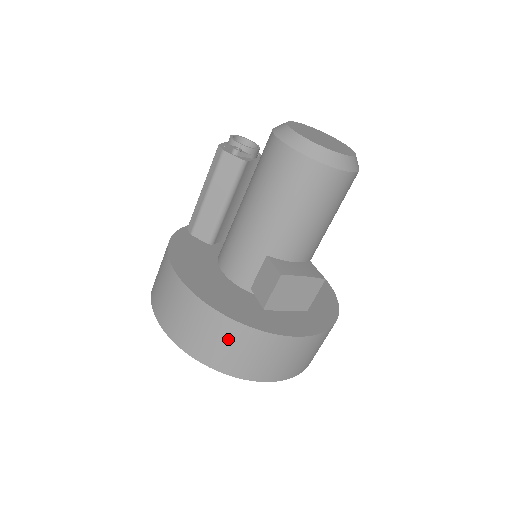
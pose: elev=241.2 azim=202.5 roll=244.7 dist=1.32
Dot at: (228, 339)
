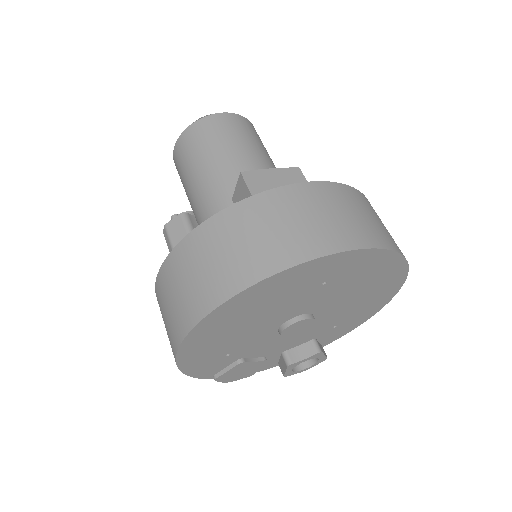
Dot at: (234, 234)
